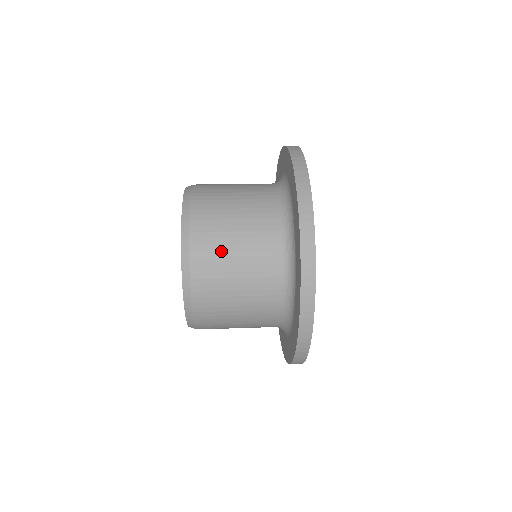
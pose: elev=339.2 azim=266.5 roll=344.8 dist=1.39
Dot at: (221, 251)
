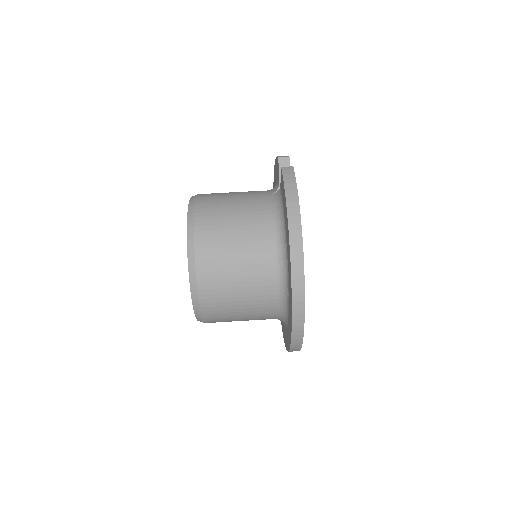
Dot at: occluded
